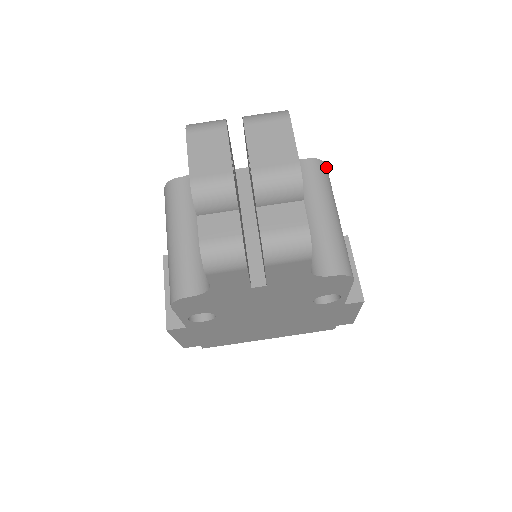
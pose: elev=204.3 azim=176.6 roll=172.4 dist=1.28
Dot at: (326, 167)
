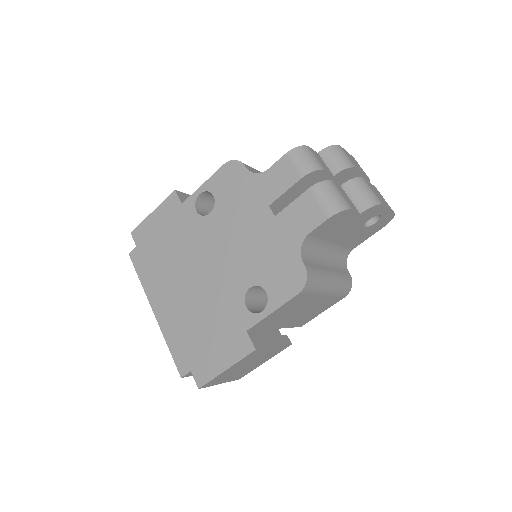
Dot at: (348, 292)
